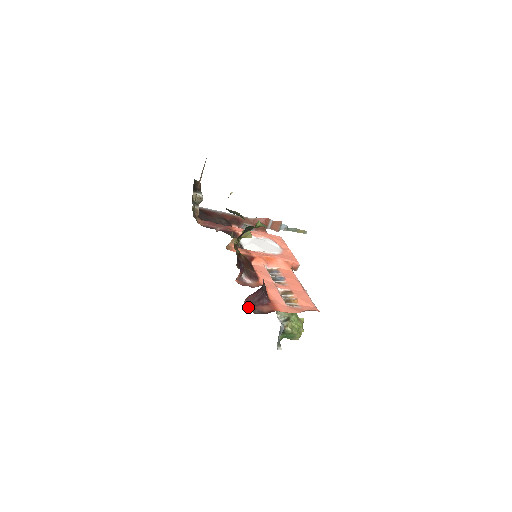
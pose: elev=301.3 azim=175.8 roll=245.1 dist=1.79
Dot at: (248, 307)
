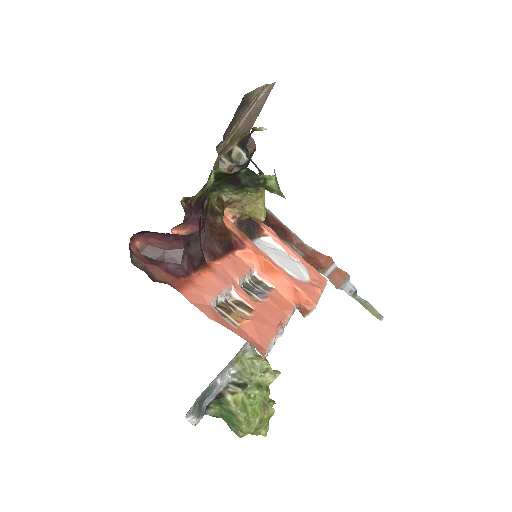
Dot at: (135, 251)
